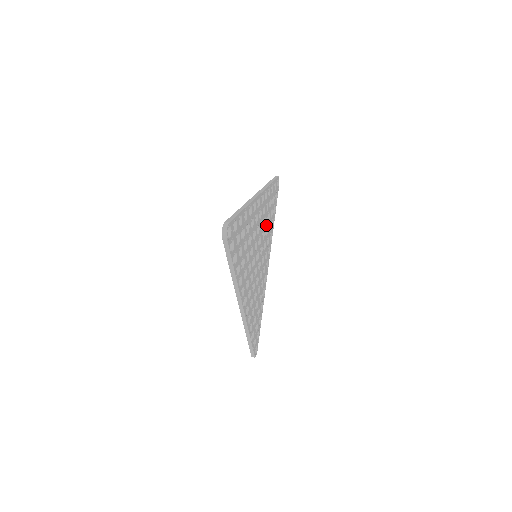
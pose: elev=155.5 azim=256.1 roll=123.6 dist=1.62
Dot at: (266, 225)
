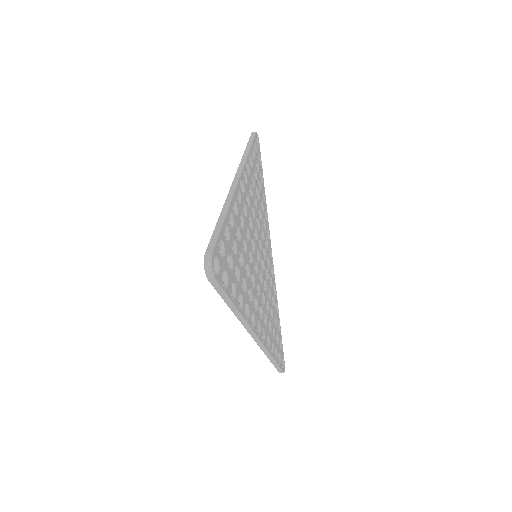
Dot at: (268, 303)
